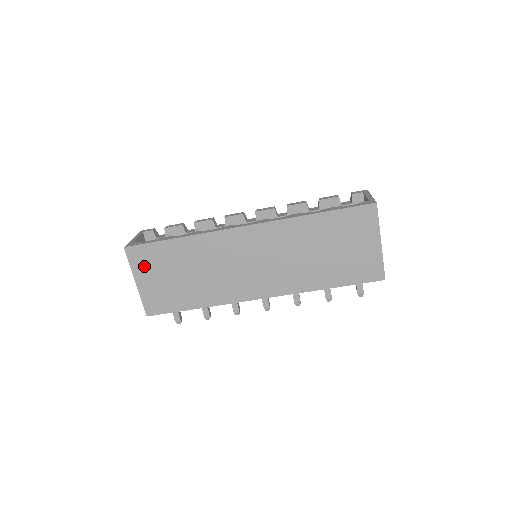
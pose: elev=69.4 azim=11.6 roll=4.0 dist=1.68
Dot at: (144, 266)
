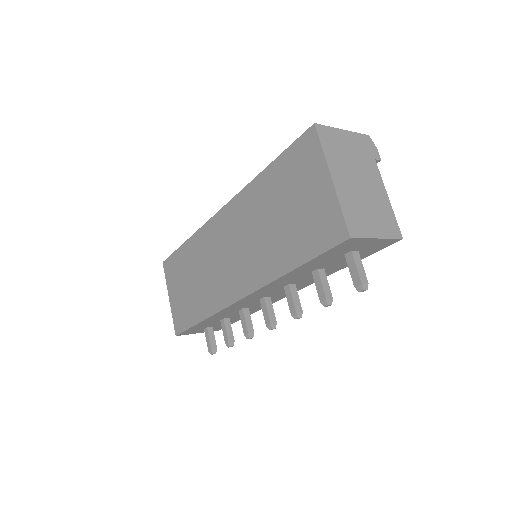
Dot at: (172, 279)
